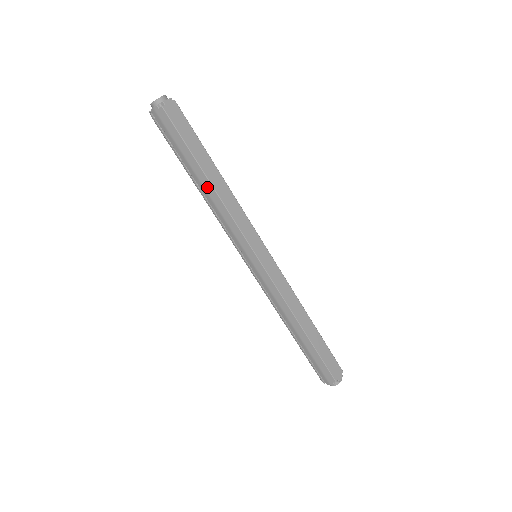
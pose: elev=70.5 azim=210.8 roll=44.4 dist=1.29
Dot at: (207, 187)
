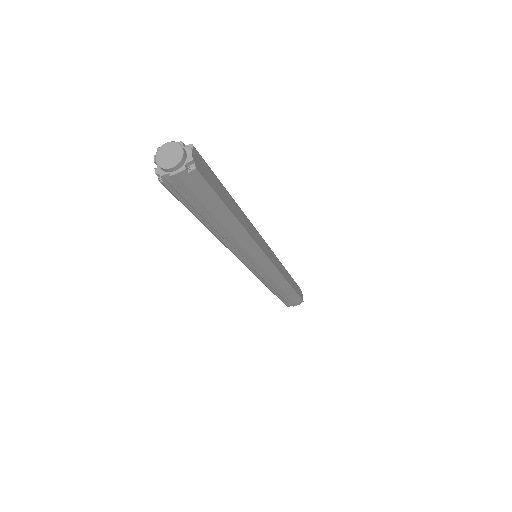
Dot at: (233, 228)
